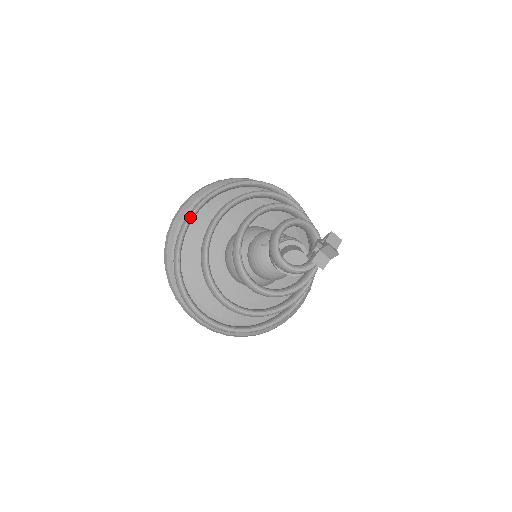
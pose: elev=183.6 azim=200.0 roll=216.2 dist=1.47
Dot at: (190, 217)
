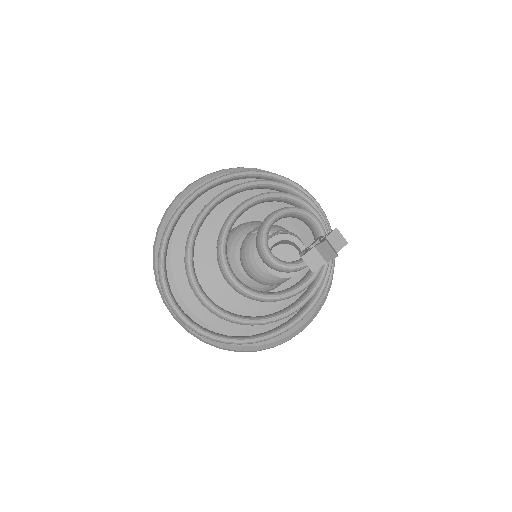
Dot at: (193, 195)
